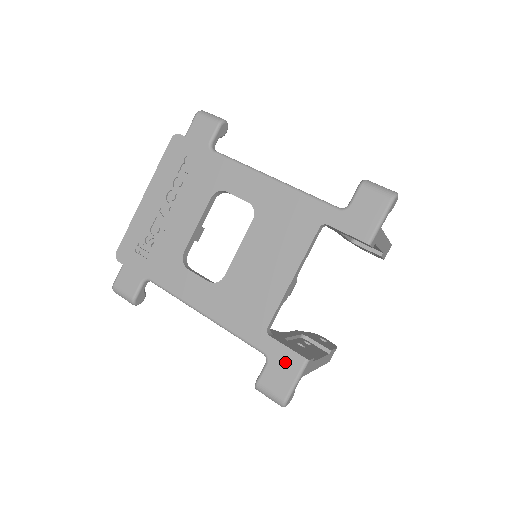
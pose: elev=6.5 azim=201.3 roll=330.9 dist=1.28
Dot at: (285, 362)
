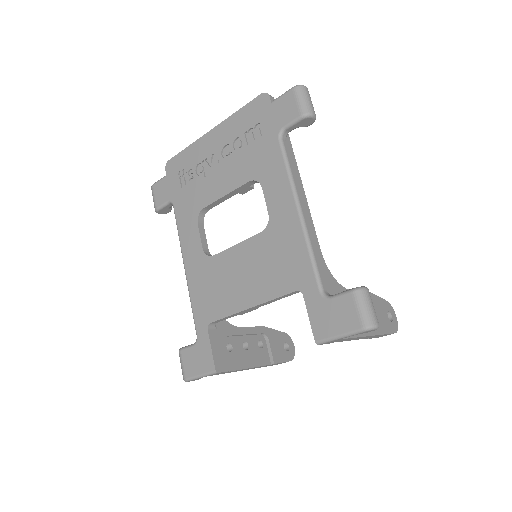
Dot at: (203, 357)
